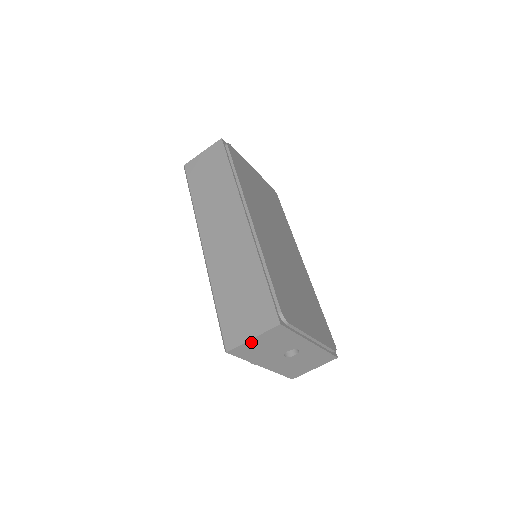
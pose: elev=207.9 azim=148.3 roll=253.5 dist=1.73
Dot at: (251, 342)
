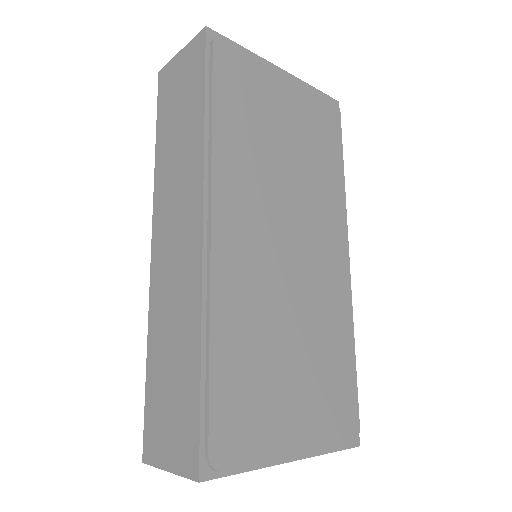
Dot at: occluded
